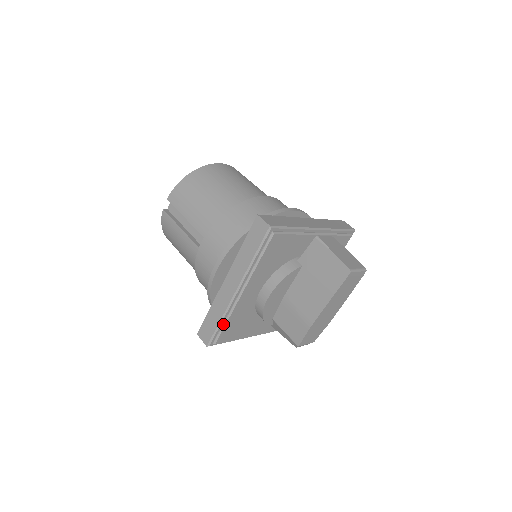
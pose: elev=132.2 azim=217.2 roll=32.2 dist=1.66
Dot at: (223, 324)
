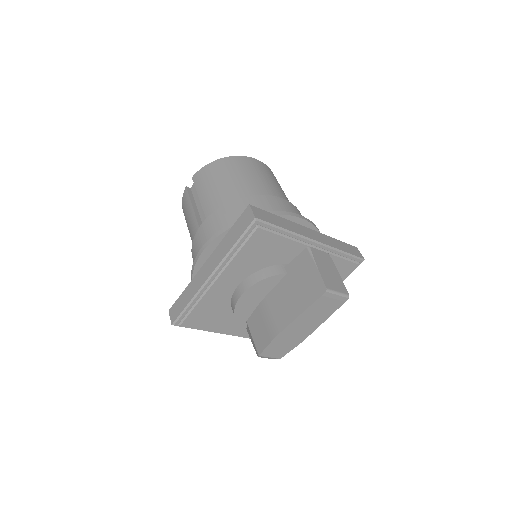
Dot at: (192, 307)
